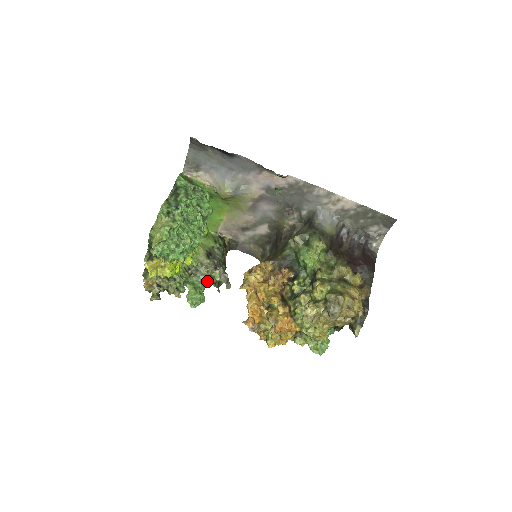
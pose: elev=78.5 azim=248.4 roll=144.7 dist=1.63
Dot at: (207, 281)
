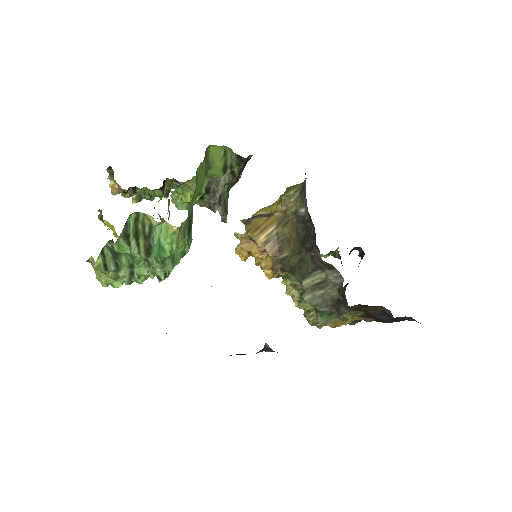
Dot at: occluded
